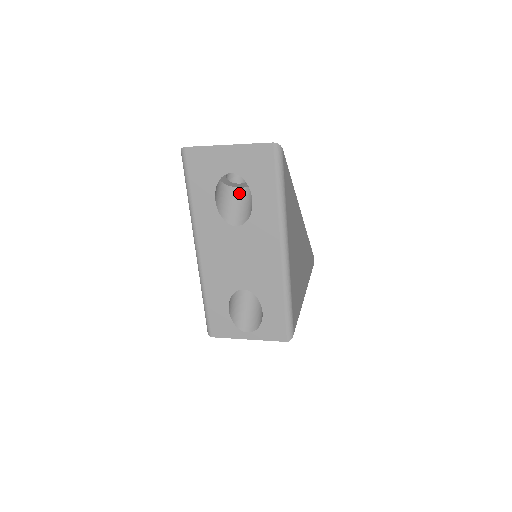
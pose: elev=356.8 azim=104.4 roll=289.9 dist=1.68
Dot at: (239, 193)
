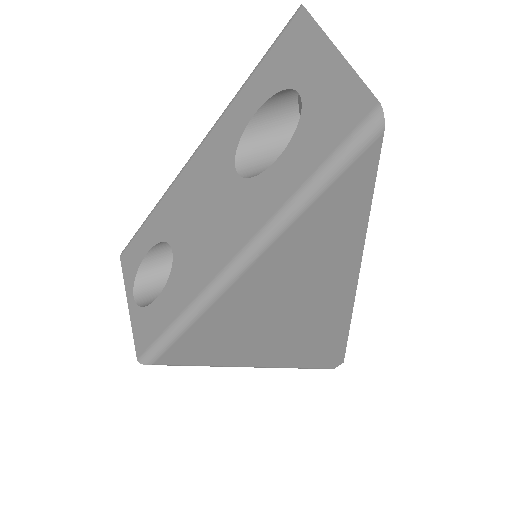
Dot at: occluded
